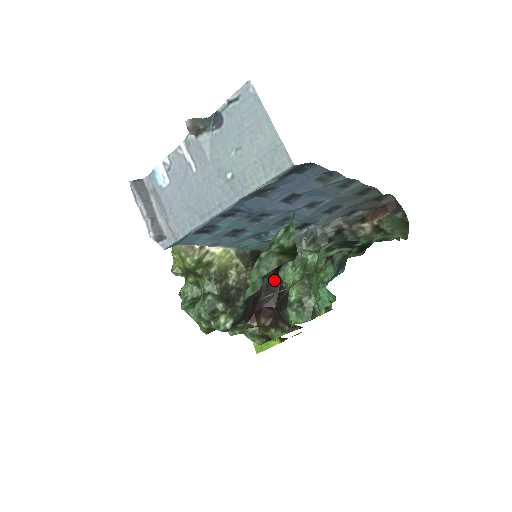
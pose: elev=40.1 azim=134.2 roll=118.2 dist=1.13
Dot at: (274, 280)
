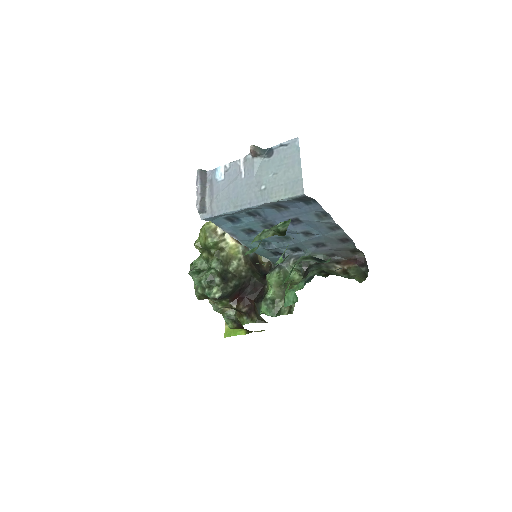
Dot at: (261, 281)
